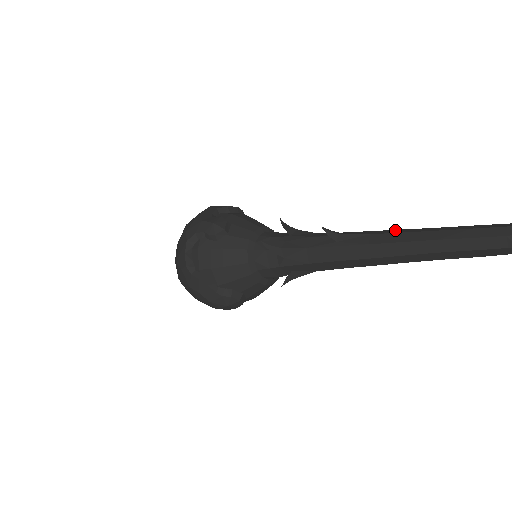
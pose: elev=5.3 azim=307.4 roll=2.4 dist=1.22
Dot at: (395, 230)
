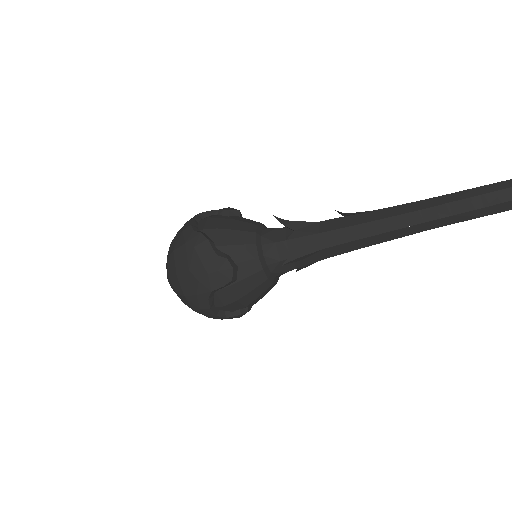
Dot at: occluded
